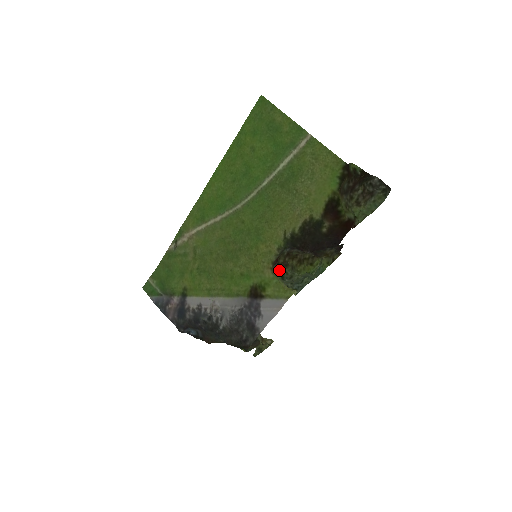
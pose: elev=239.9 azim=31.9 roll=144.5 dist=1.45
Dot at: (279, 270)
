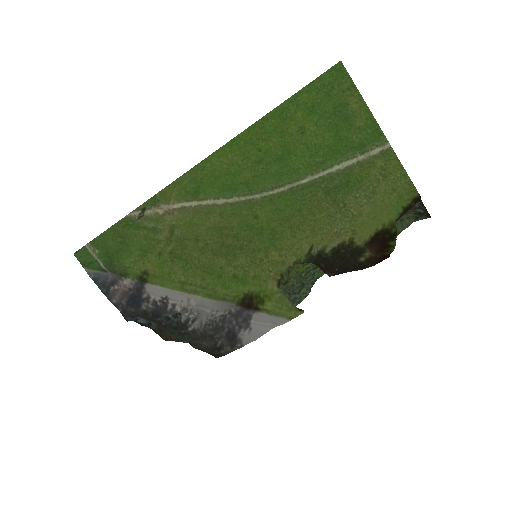
Dot at: occluded
